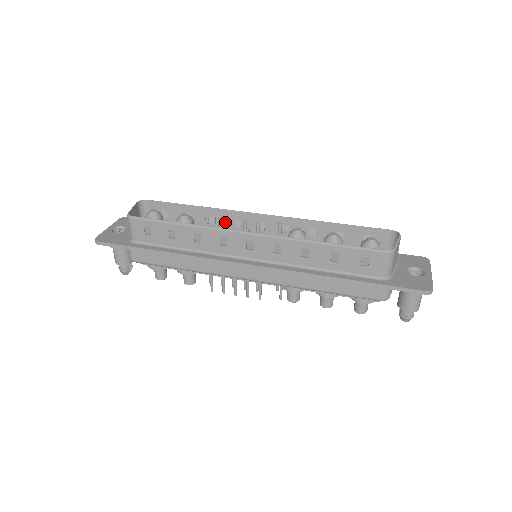
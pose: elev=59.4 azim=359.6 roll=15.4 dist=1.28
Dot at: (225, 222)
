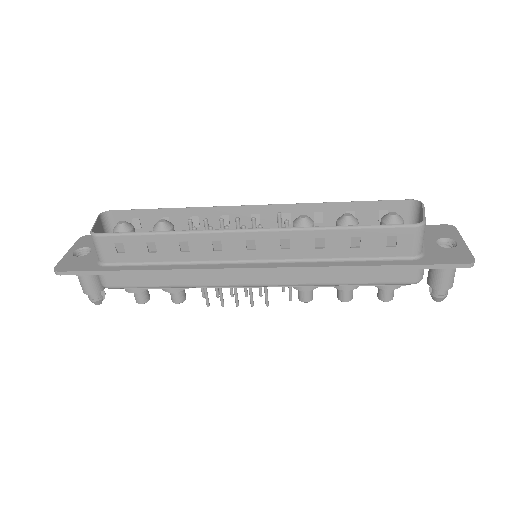
Dot at: (211, 222)
